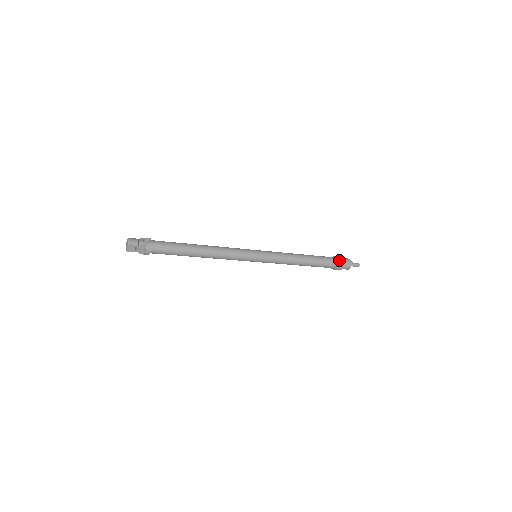
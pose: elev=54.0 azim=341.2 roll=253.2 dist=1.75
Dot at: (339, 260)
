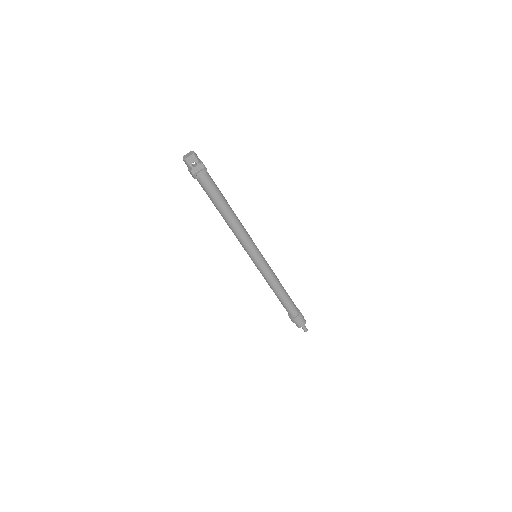
Dot at: occluded
